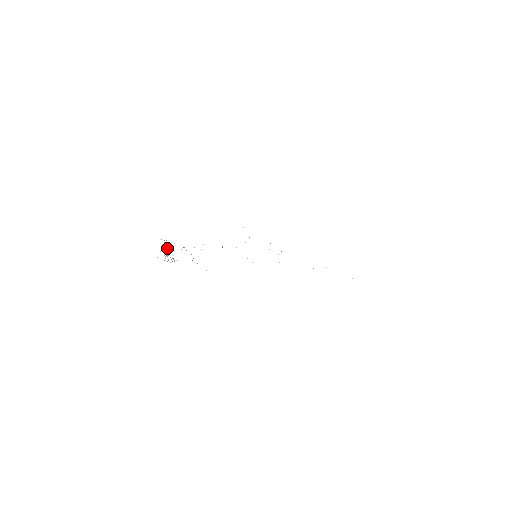
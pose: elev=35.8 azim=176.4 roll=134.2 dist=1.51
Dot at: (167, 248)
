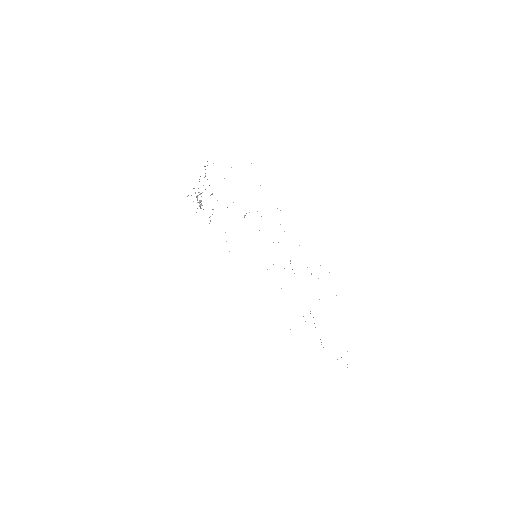
Dot at: (203, 185)
